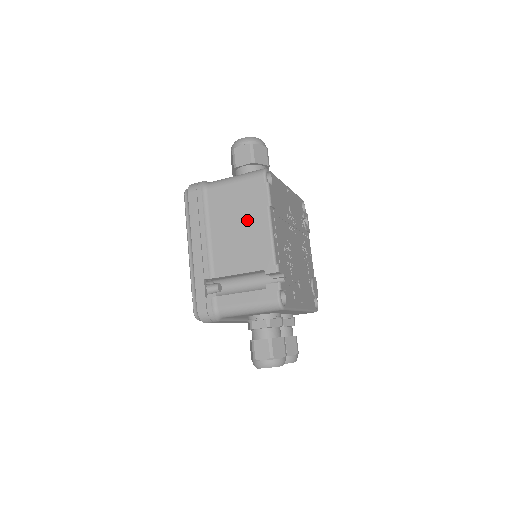
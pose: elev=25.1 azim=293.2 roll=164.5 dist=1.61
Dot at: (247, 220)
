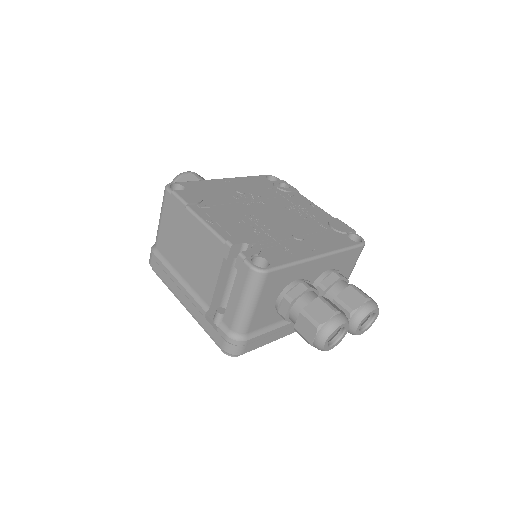
Dot at: (186, 235)
